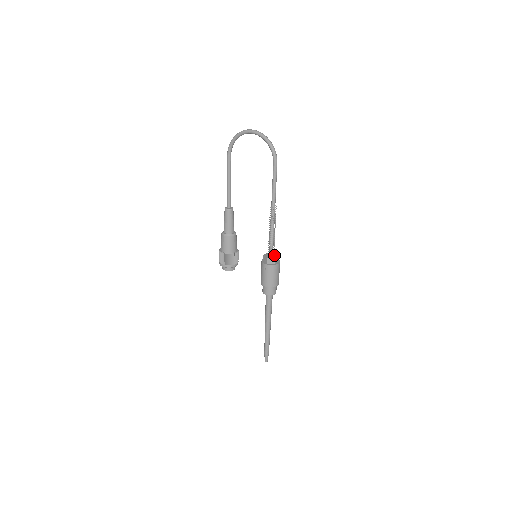
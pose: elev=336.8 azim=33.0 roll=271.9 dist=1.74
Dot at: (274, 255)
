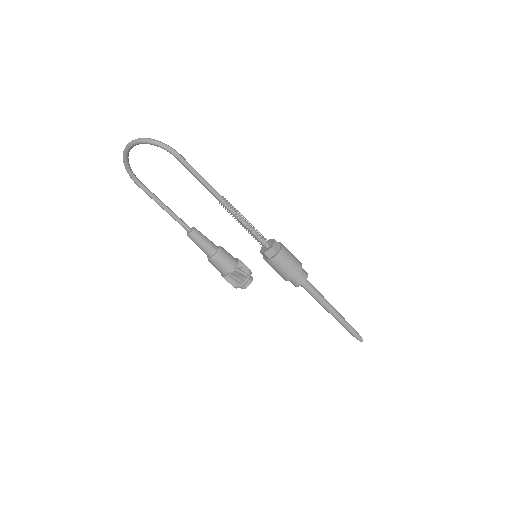
Dot at: (270, 243)
